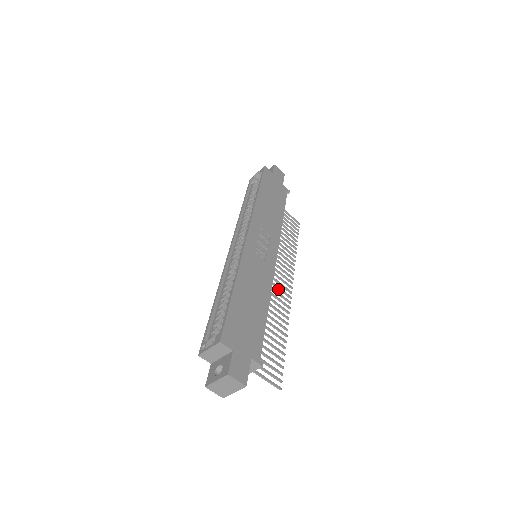
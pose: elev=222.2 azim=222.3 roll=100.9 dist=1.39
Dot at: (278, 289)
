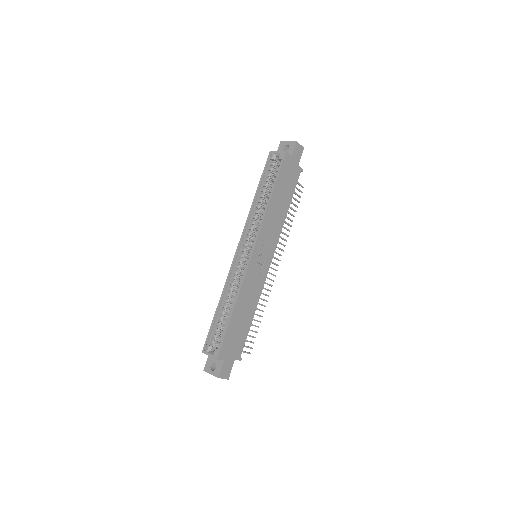
Dot at: occluded
